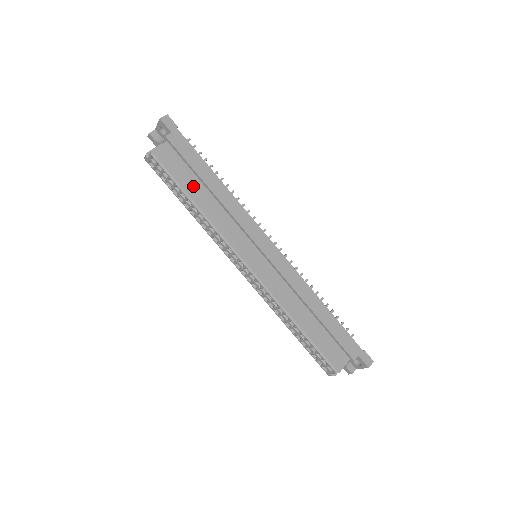
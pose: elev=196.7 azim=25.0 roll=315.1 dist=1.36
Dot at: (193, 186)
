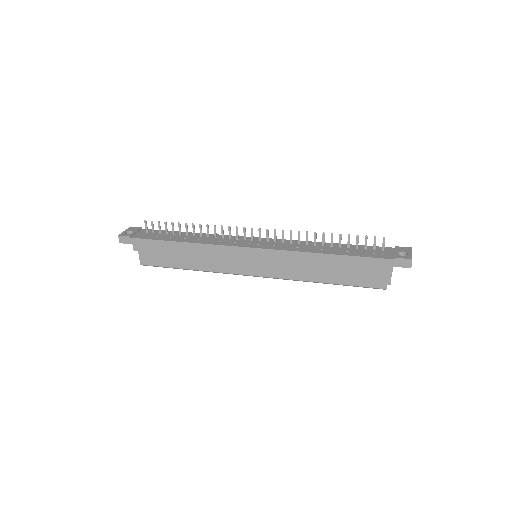
Dot at: (177, 261)
